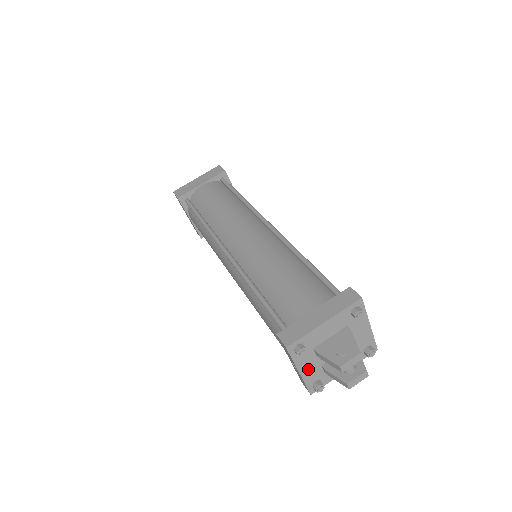
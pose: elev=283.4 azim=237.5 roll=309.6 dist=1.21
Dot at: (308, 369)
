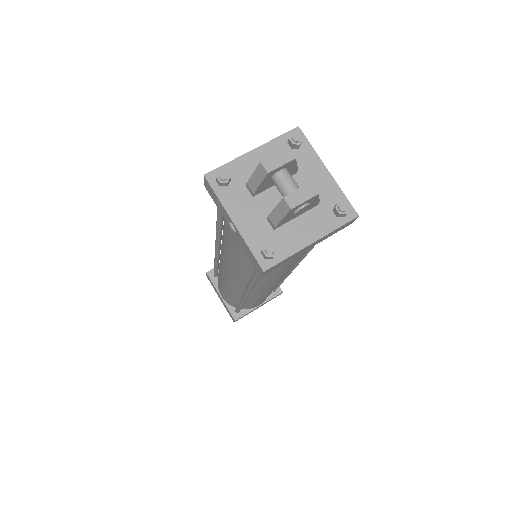
Dot at: (246, 220)
